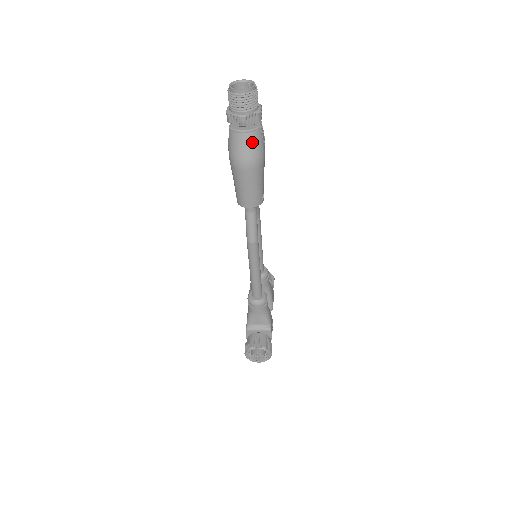
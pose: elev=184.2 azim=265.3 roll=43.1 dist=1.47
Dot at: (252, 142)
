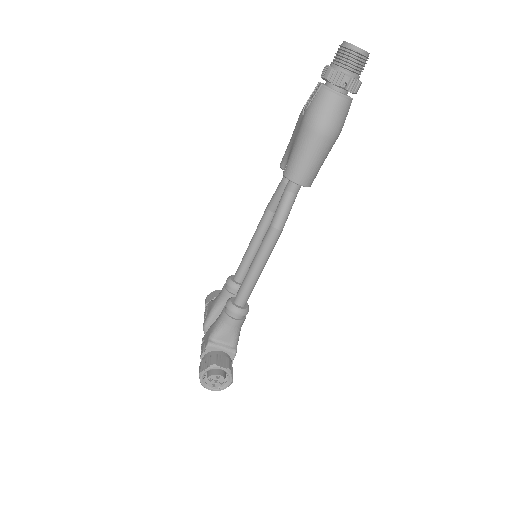
Dot at: (342, 109)
